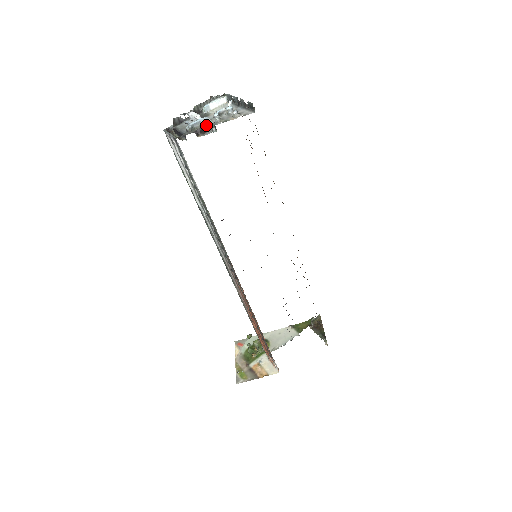
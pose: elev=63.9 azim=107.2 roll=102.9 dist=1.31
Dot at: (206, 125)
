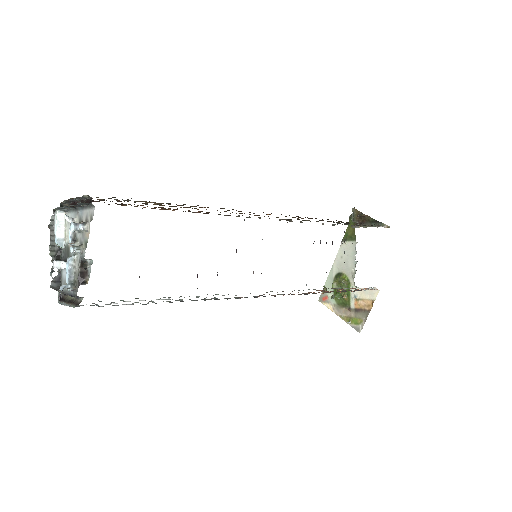
Dot at: (78, 266)
